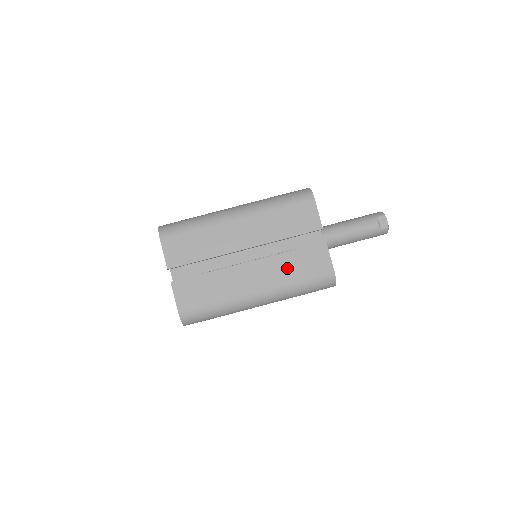
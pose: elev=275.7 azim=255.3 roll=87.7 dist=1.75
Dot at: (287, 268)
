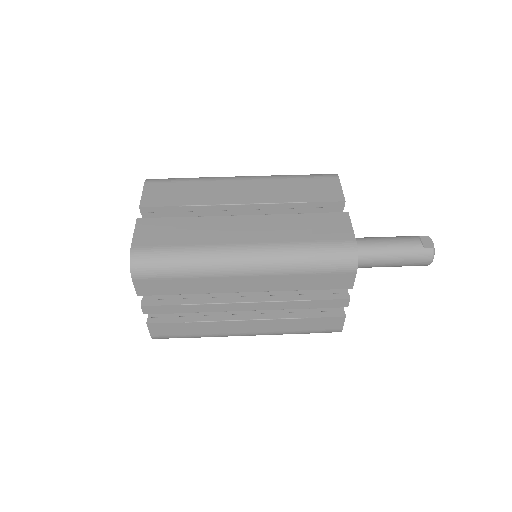
Dot at: (292, 228)
